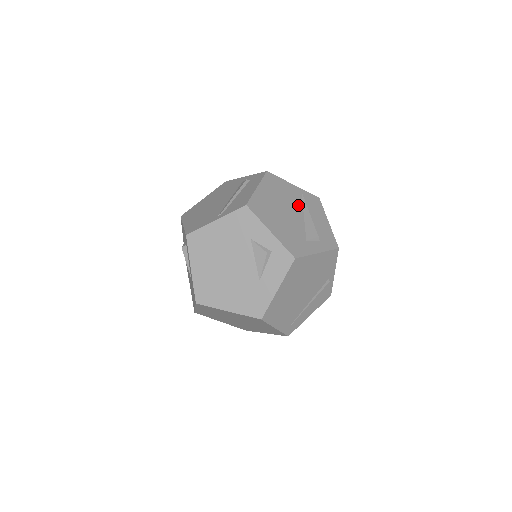
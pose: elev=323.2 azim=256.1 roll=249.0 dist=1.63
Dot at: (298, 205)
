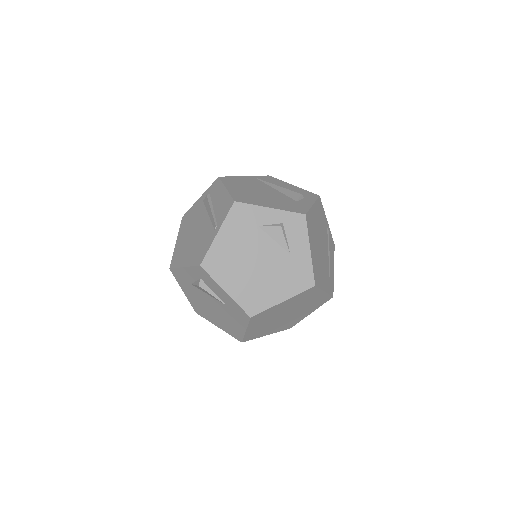
Dot at: (264, 185)
